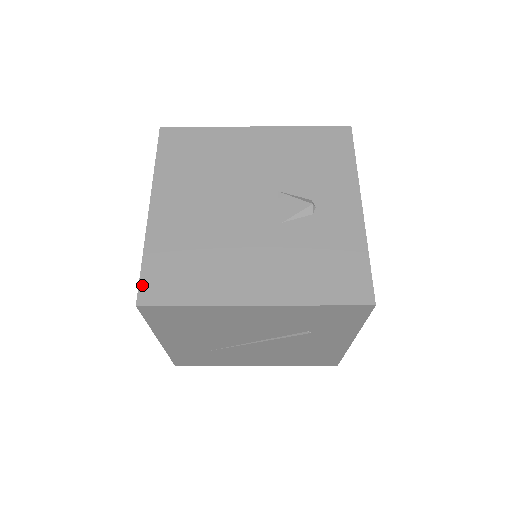
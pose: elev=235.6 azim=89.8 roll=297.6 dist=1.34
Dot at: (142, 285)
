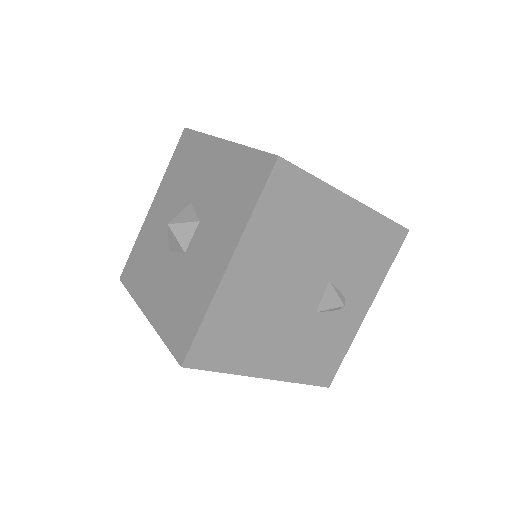
Dot at: (193, 349)
